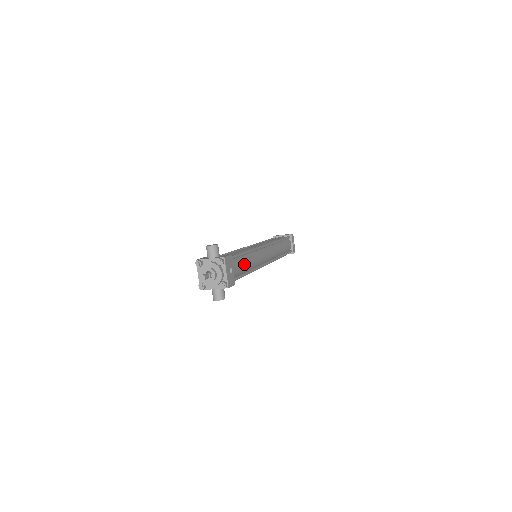
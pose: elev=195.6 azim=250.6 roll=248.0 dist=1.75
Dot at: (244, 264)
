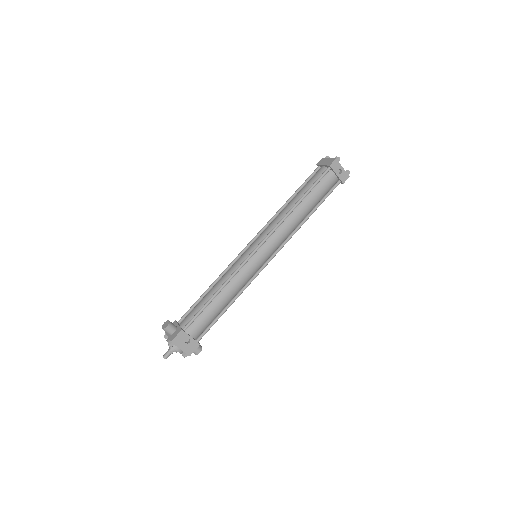
Dot at: (213, 310)
